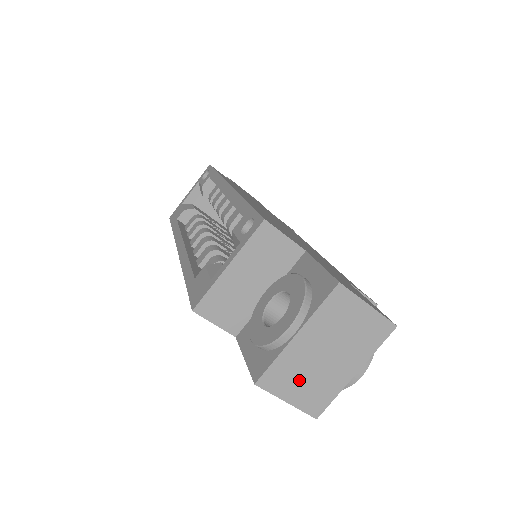
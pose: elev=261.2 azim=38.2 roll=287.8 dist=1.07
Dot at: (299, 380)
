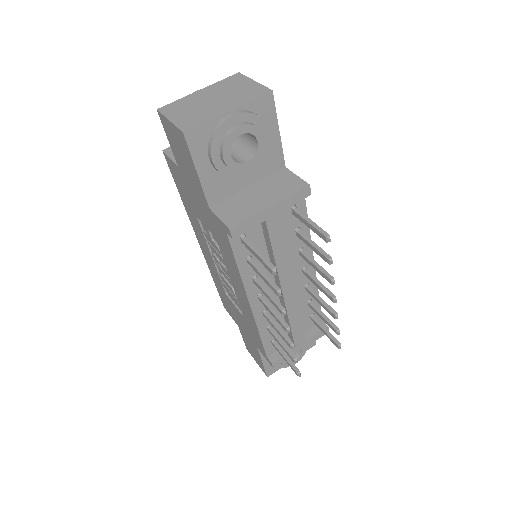
Dot at: (186, 110)
